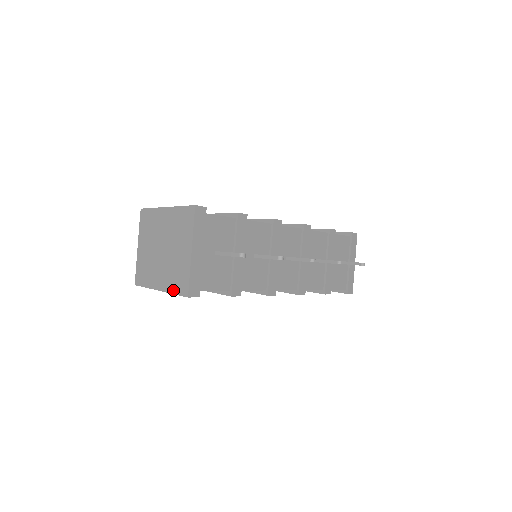
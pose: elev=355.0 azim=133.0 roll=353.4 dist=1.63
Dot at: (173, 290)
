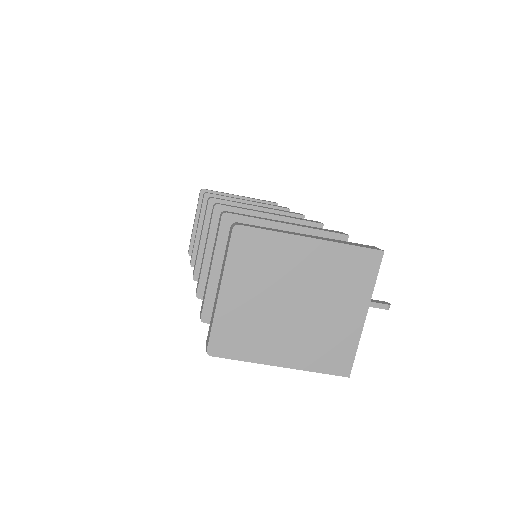
Dot at: (317, 367)
